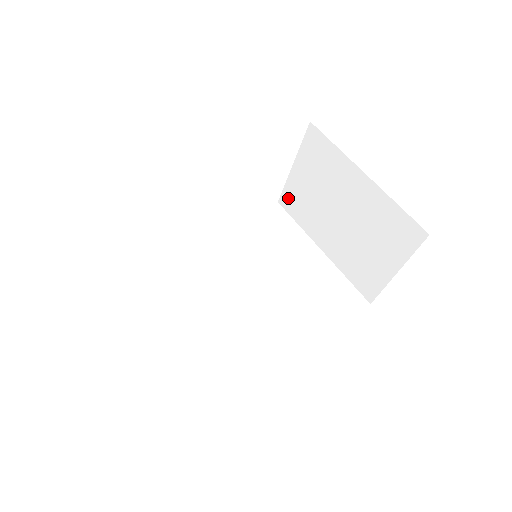
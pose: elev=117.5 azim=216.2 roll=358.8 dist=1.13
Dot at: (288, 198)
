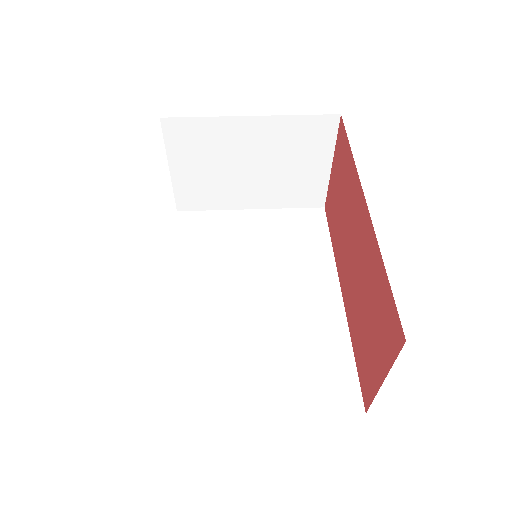
Dot at: (186, 199)
